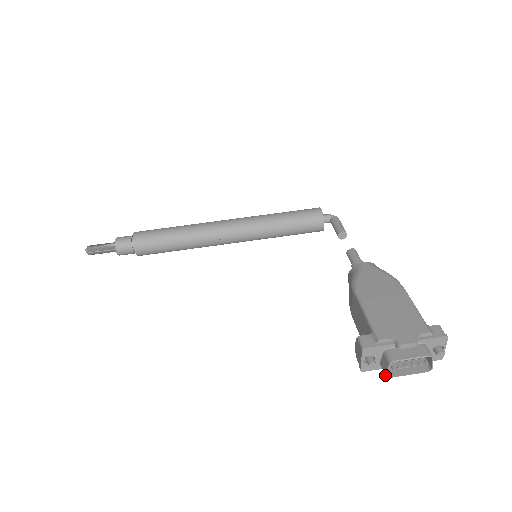
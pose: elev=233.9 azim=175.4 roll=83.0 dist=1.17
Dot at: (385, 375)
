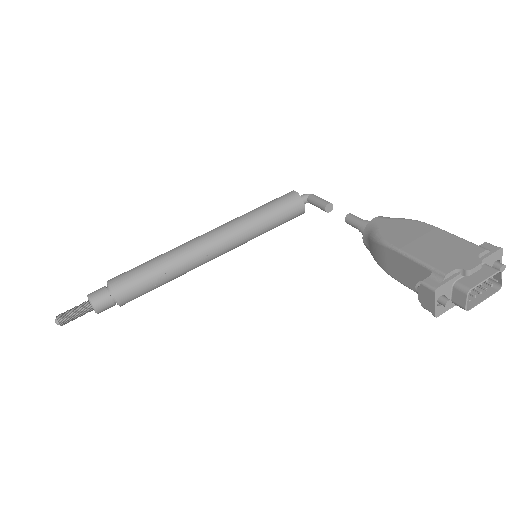
Dot at: (464, 309)
